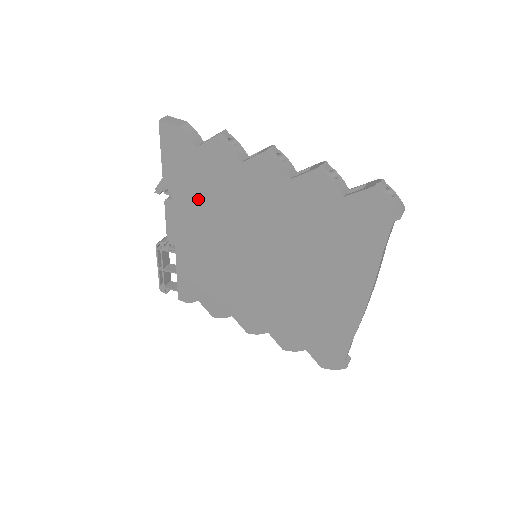
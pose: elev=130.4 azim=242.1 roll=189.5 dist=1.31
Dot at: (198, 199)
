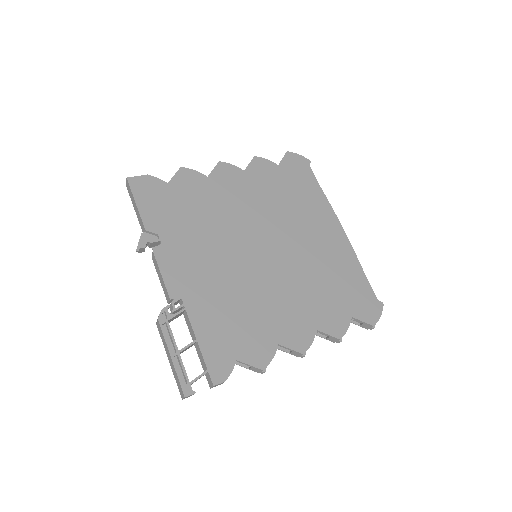
Dot at: (186, 227)
